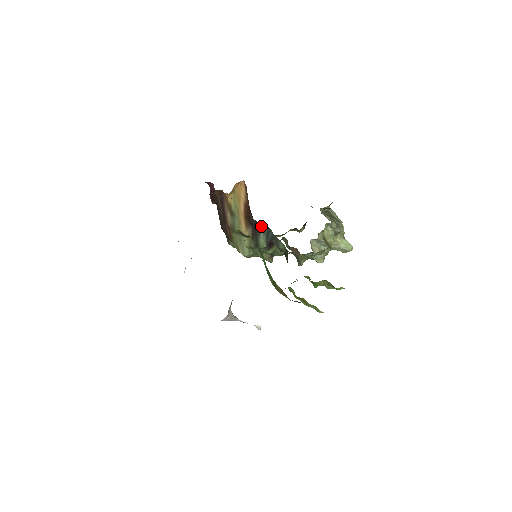
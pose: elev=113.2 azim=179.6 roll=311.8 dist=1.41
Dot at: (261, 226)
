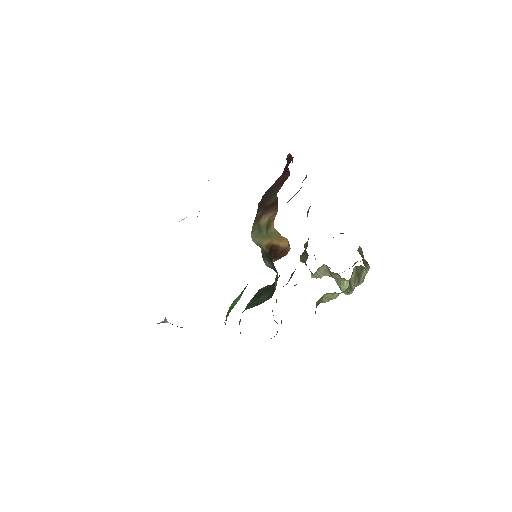
Dot at: occluded
